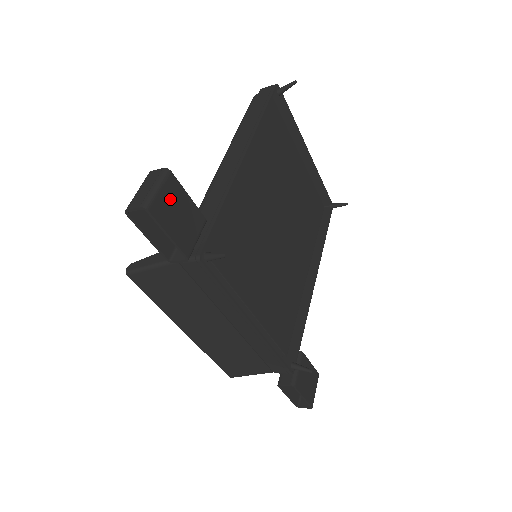
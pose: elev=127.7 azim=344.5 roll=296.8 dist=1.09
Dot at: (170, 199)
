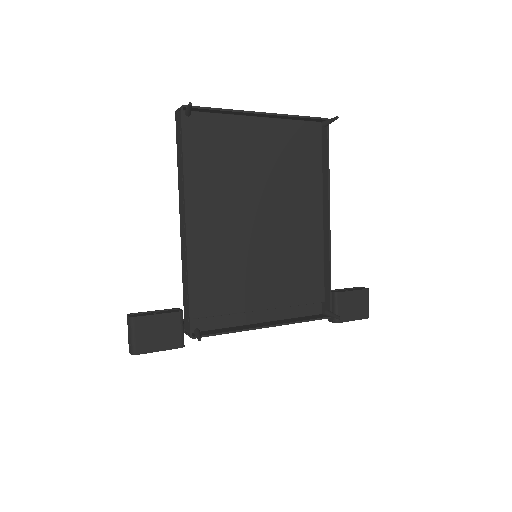
Dot at: (145, 332)
